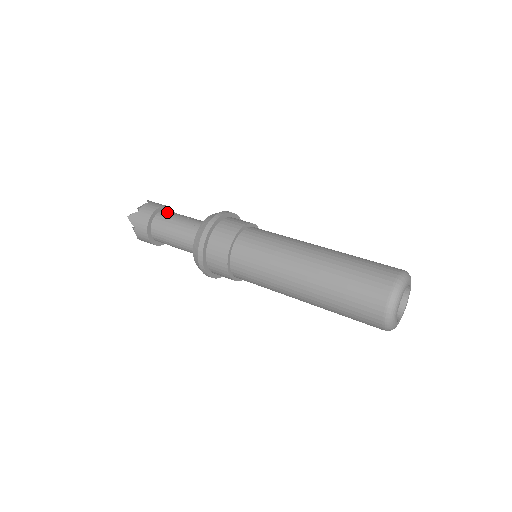
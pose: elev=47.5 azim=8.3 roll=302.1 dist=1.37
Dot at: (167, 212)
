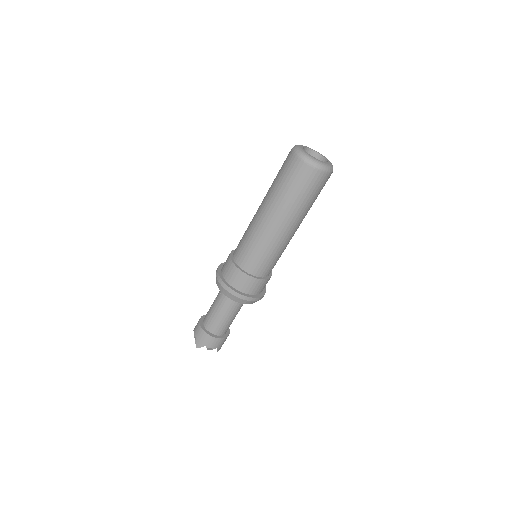
Dot at: (205, 316)
